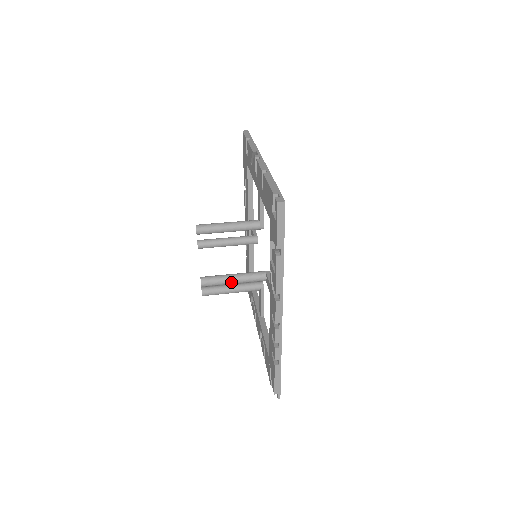
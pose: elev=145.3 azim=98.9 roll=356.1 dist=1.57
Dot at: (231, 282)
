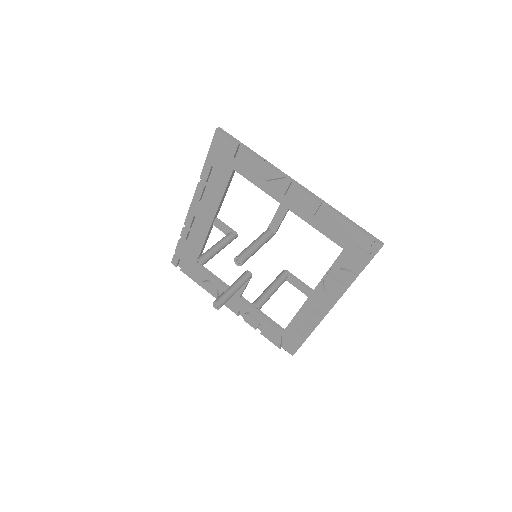
Dot at: occluded
